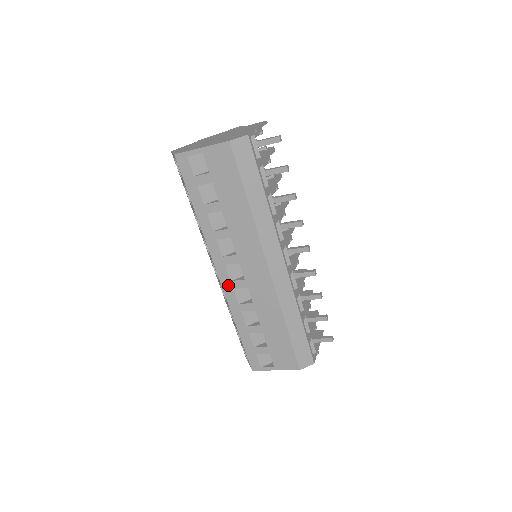
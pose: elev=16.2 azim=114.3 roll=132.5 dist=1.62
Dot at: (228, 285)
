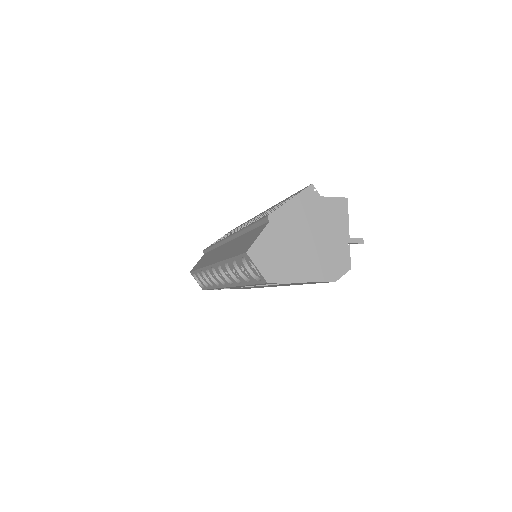
Dot at: occluded
